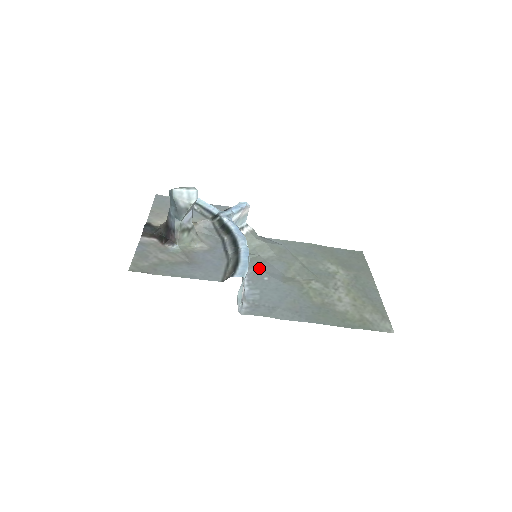
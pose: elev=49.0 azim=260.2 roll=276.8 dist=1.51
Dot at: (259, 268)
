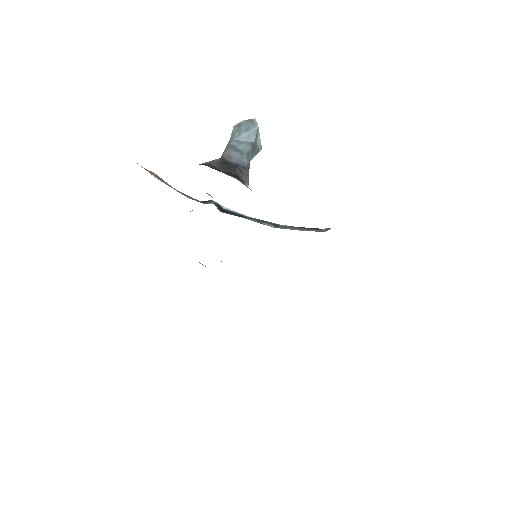
Dot at: occluded
